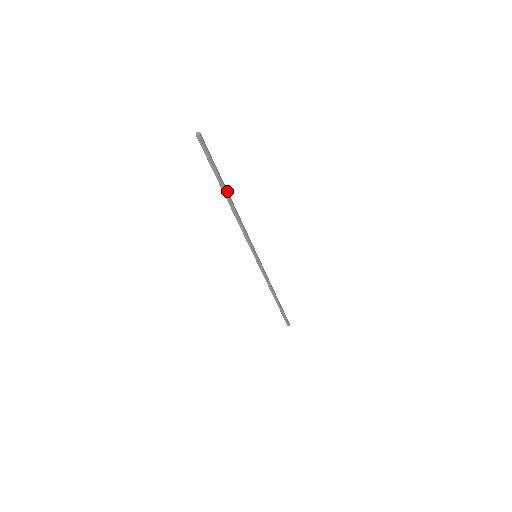
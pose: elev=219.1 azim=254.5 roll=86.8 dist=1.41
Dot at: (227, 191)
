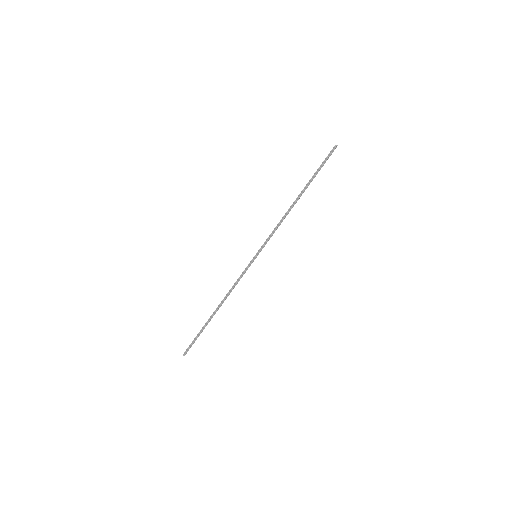
Dot at: (304, 191)
